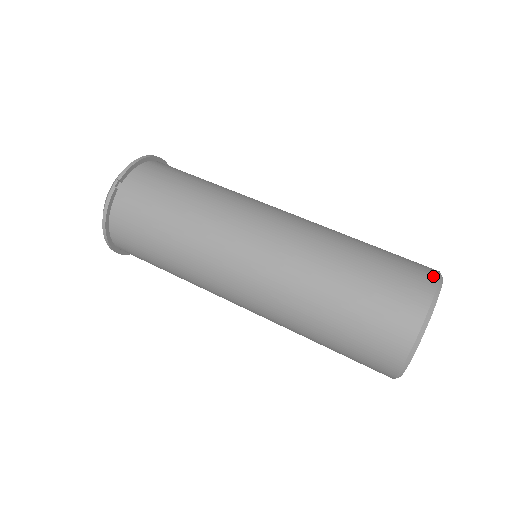
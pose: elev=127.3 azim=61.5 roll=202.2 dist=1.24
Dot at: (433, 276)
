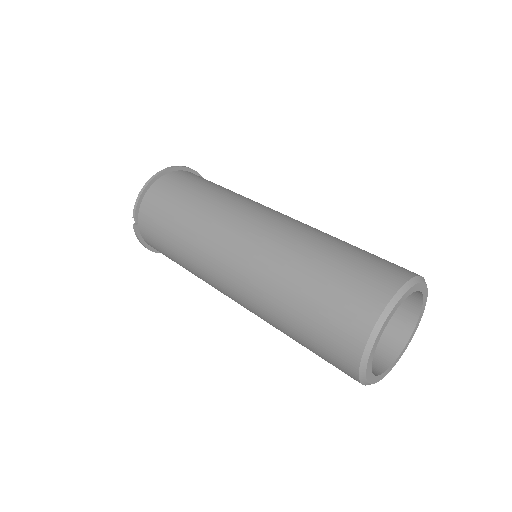
Dot at: (376, 309)
